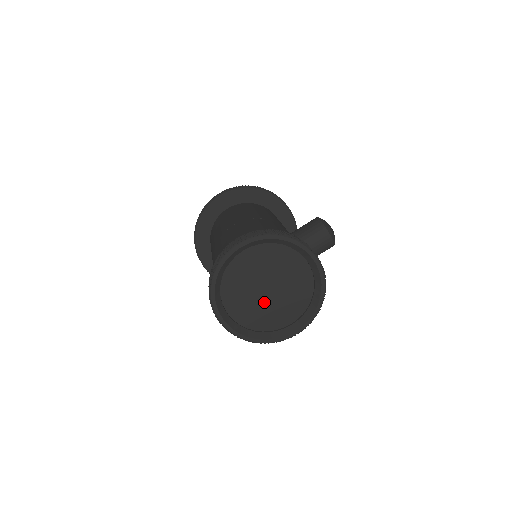
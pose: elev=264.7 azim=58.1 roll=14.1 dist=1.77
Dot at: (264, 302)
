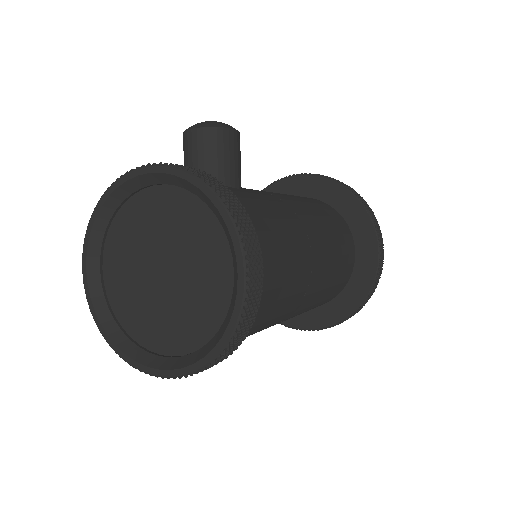
Dot at: (179, 291)
